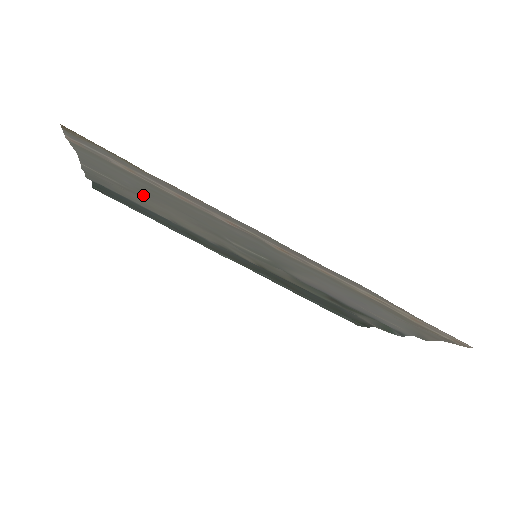
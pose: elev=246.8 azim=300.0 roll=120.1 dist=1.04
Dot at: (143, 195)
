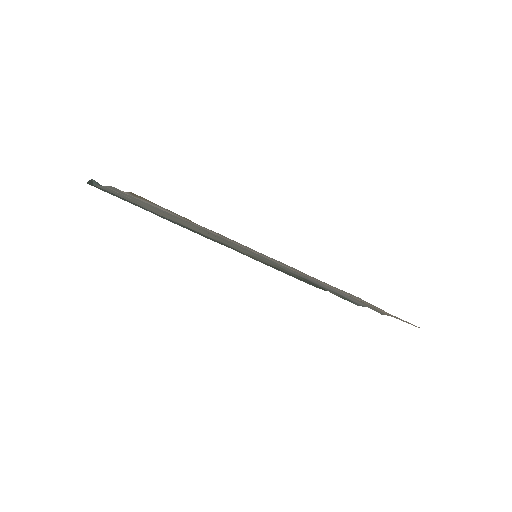
Dot at: occluded
